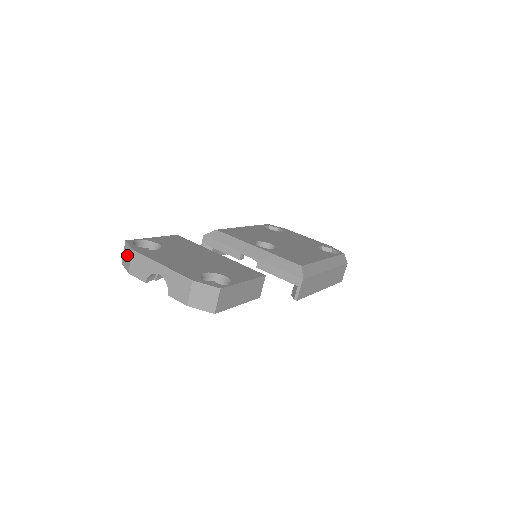
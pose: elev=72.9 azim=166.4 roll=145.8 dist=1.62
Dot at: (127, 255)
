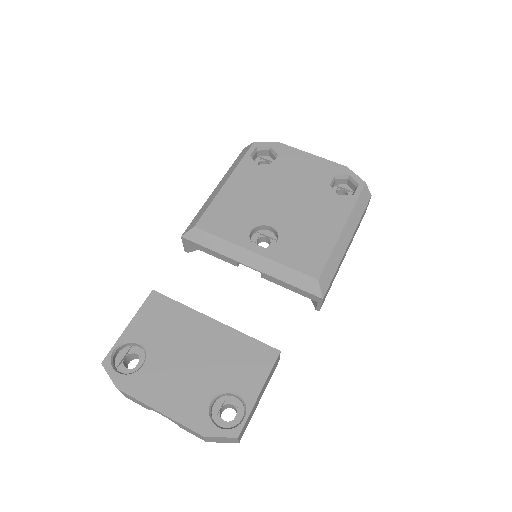
Dot at: occluded
